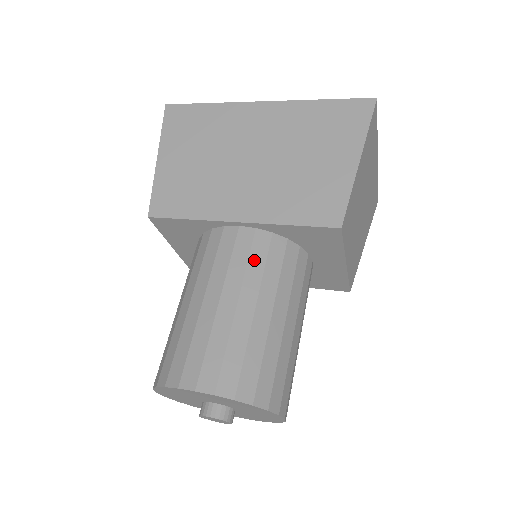
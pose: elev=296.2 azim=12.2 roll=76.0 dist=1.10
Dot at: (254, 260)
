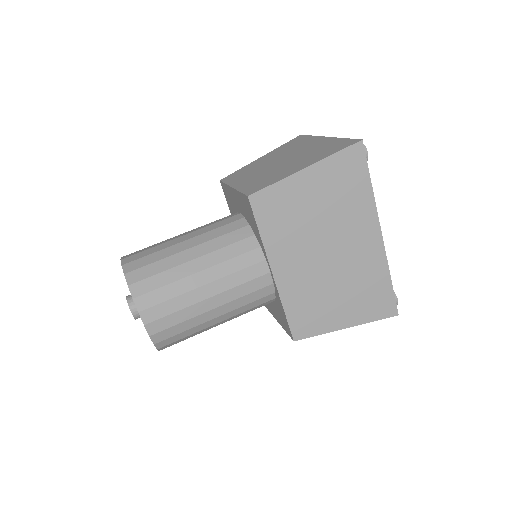
Dot at: (249, 297)
